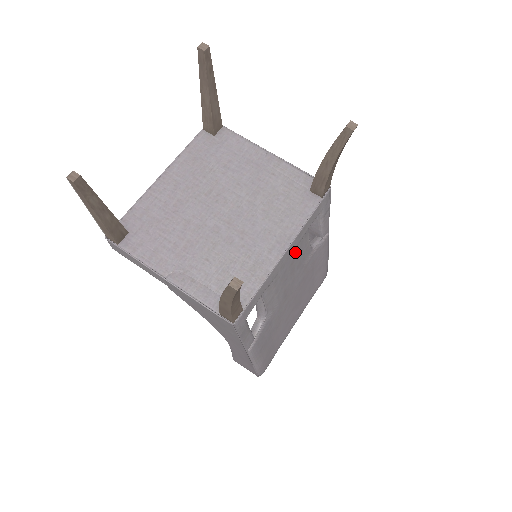
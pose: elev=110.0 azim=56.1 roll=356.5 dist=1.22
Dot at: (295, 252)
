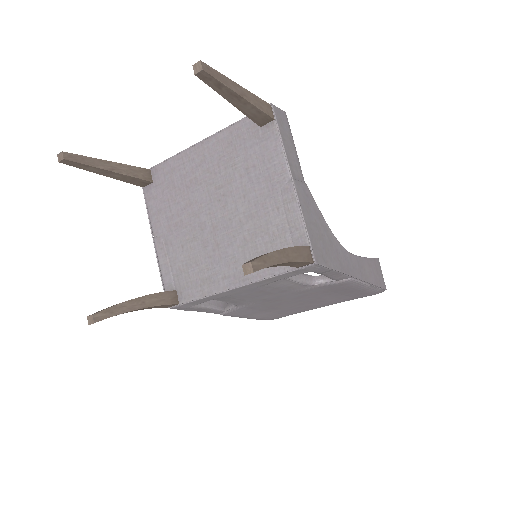
Dot at: (260, 288)
